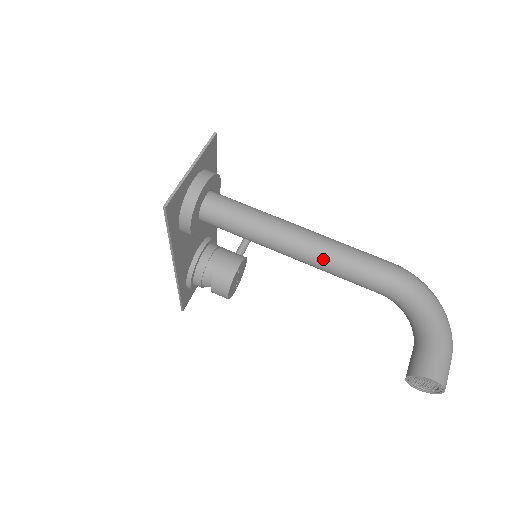
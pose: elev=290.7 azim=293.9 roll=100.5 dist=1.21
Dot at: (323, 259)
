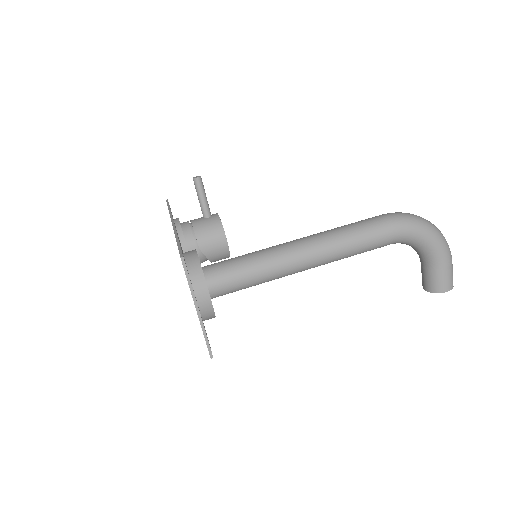
Dot at: occluded
